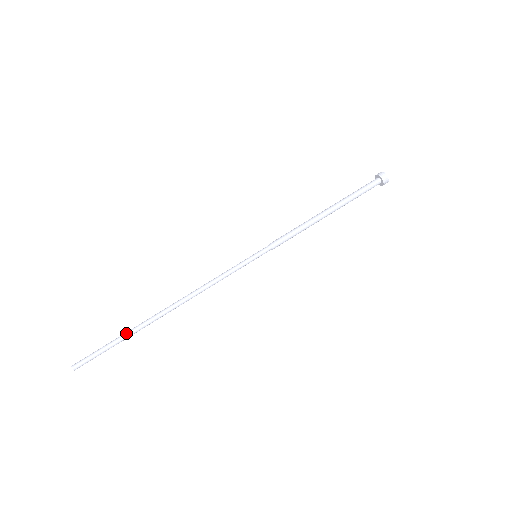
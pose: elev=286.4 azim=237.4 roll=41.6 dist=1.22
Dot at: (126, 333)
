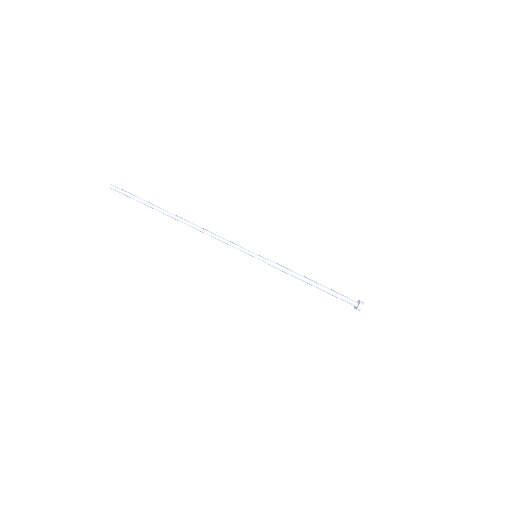
Dot at: (152, 207)
